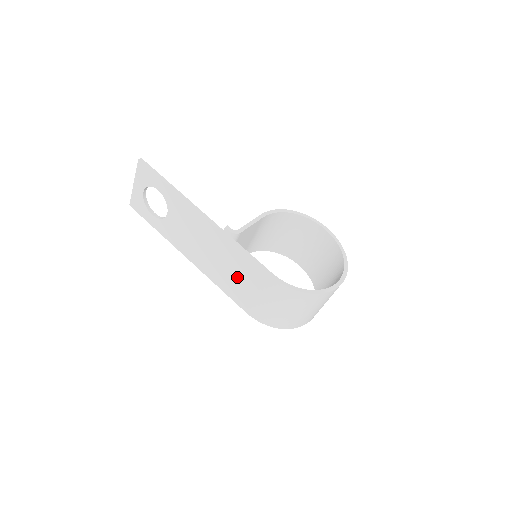
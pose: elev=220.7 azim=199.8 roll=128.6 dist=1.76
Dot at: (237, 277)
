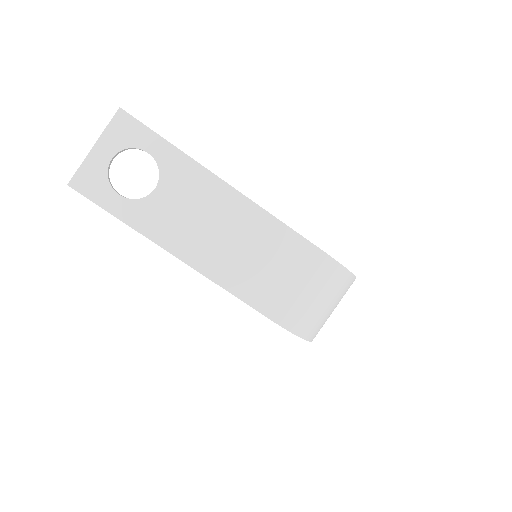
Dot at: (267, 265)
